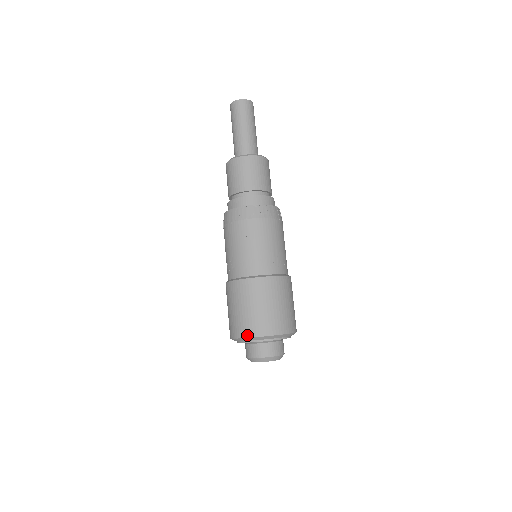
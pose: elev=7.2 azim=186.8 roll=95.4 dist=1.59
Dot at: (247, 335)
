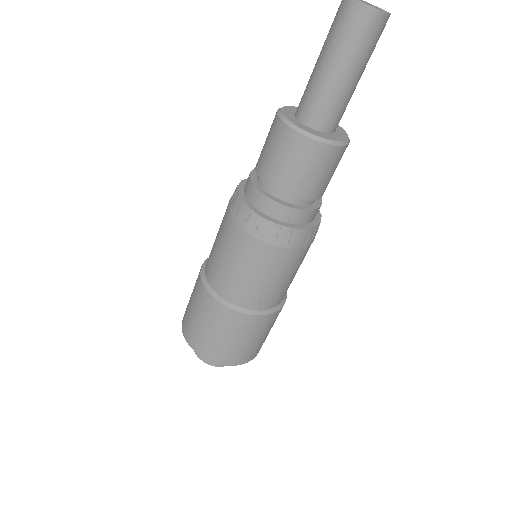
Dot at: (192, 346)
